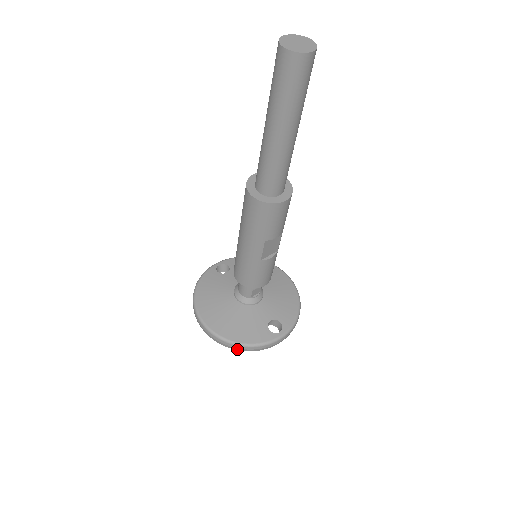
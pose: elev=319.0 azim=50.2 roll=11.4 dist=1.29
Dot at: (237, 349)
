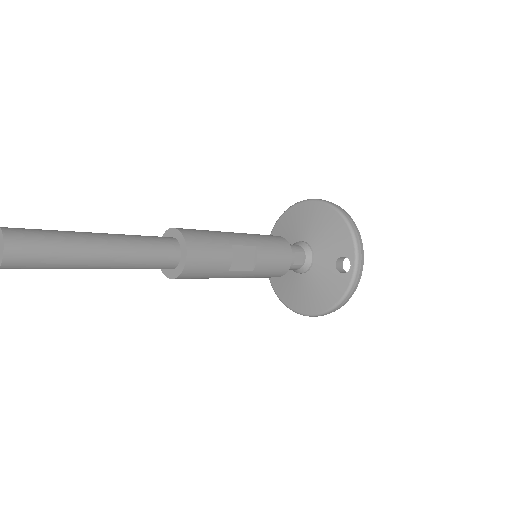
Dot at: occluded
